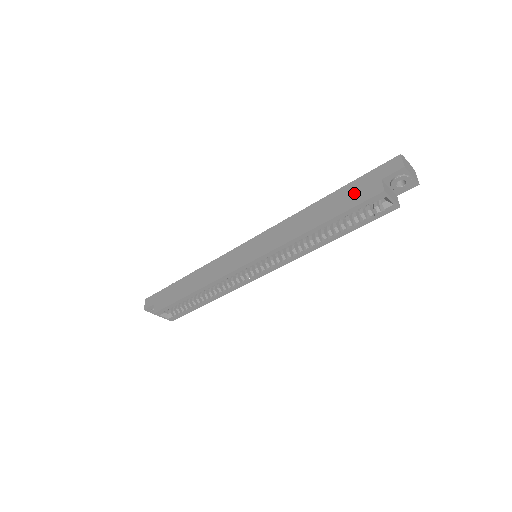
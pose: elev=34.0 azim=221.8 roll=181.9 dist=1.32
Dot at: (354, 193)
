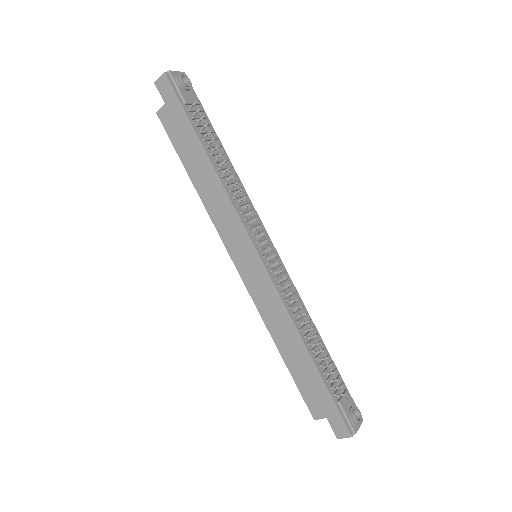
Dot at: (313, 391)
